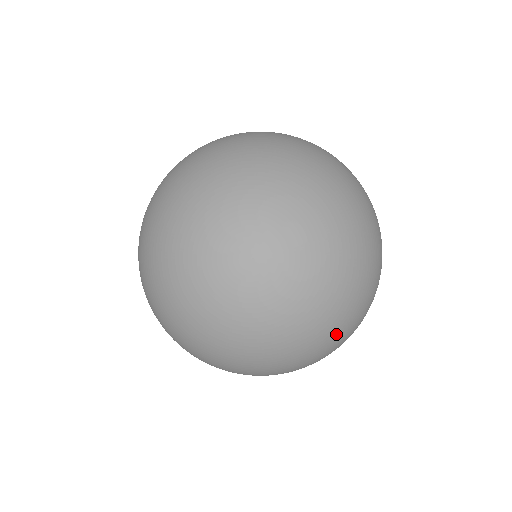
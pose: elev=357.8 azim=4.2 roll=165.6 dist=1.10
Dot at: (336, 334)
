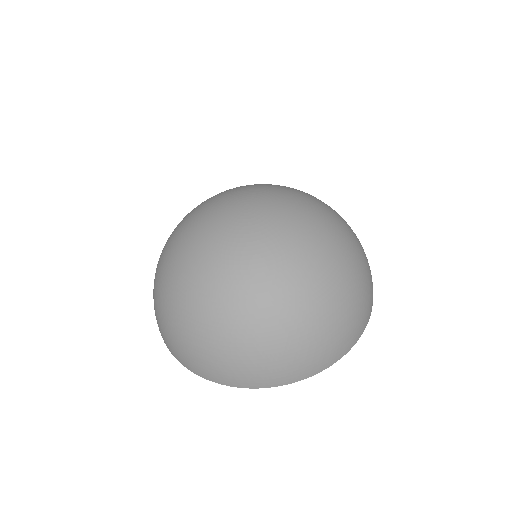
Dot at: (349, 235)
